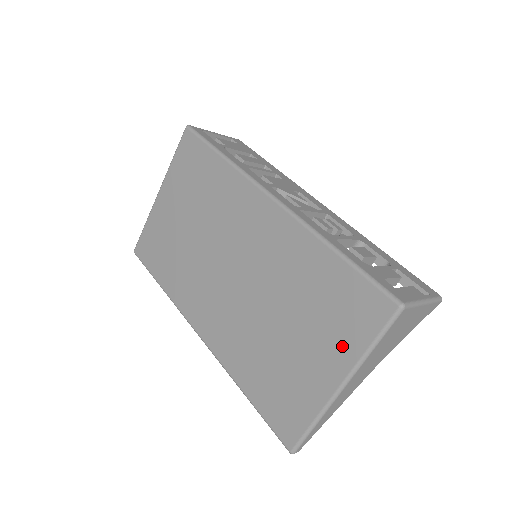
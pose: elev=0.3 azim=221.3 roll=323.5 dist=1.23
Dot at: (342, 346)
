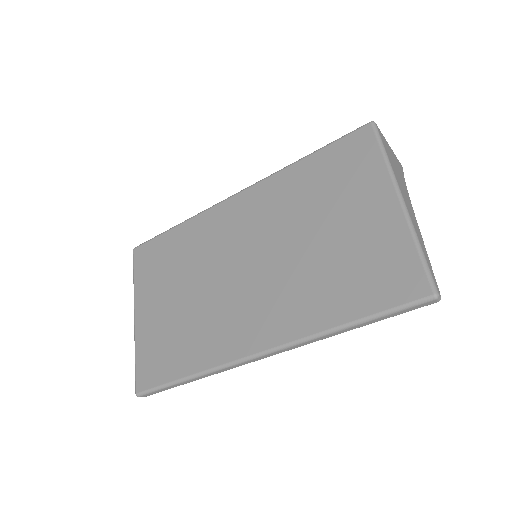
Dot at: (369, 181)
